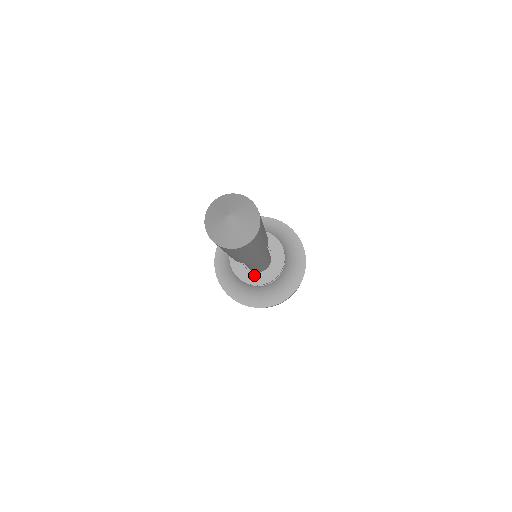
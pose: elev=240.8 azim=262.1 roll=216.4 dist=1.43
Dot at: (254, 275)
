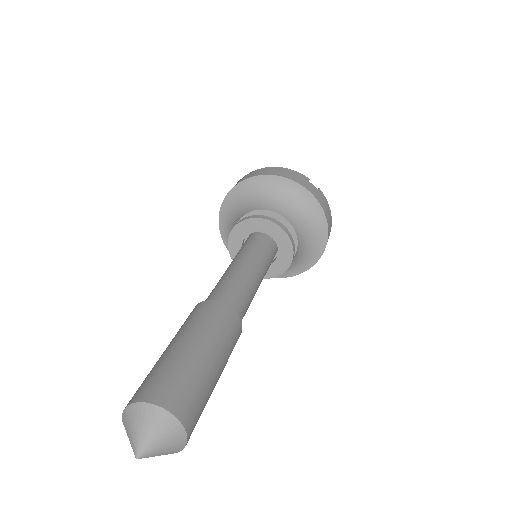
Dot at: (272, 267)
